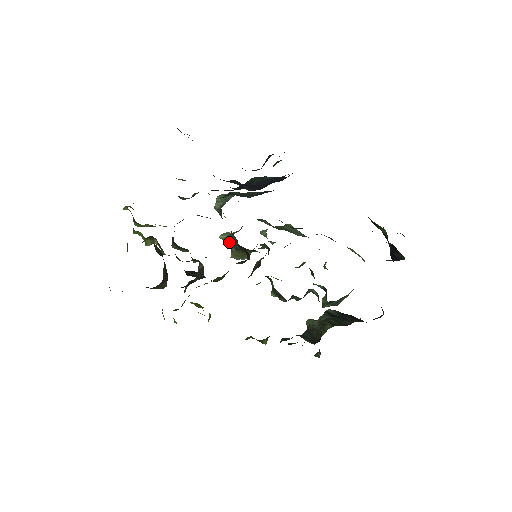
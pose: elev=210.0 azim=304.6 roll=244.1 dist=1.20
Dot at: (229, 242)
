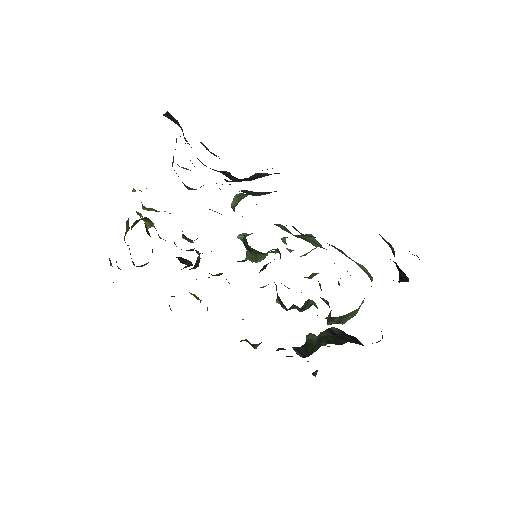
Dot at: occluded
